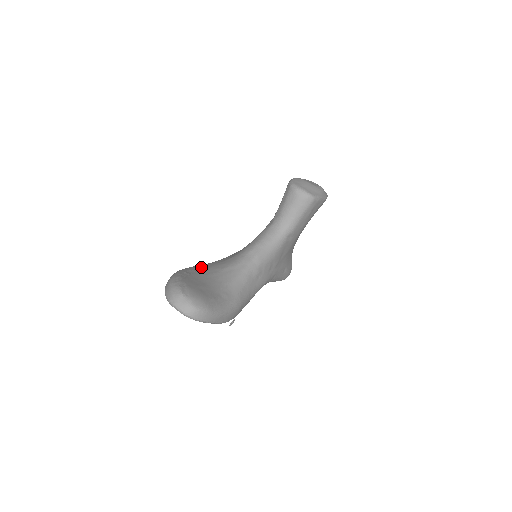
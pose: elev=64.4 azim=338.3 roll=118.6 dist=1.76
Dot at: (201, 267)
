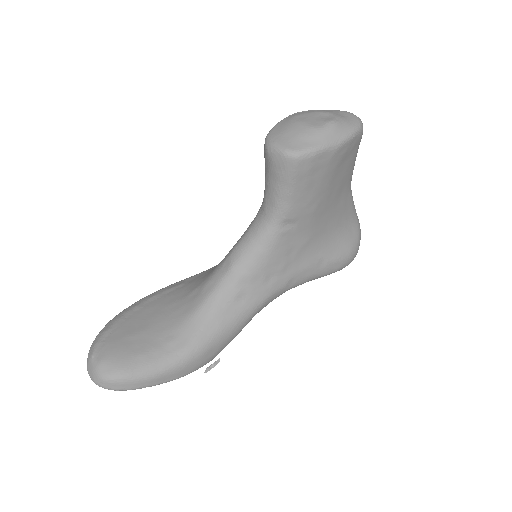
Dot at: (176, 286)
